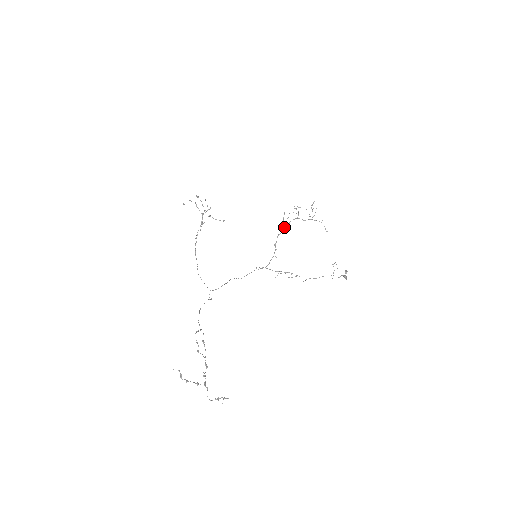
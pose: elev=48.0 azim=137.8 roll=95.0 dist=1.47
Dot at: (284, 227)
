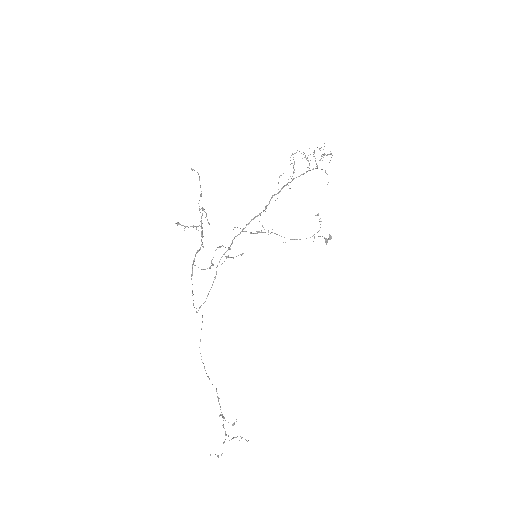
Dot at: occluded
